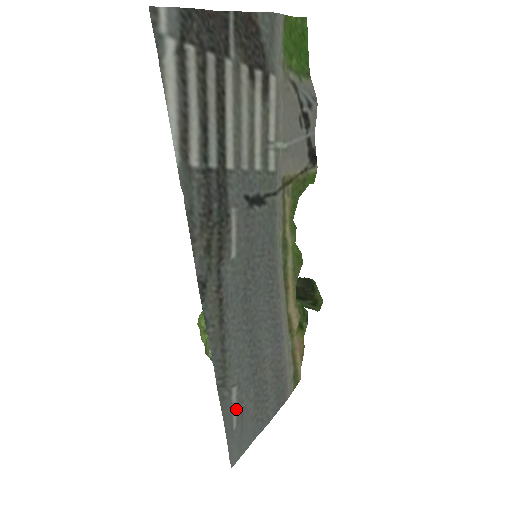
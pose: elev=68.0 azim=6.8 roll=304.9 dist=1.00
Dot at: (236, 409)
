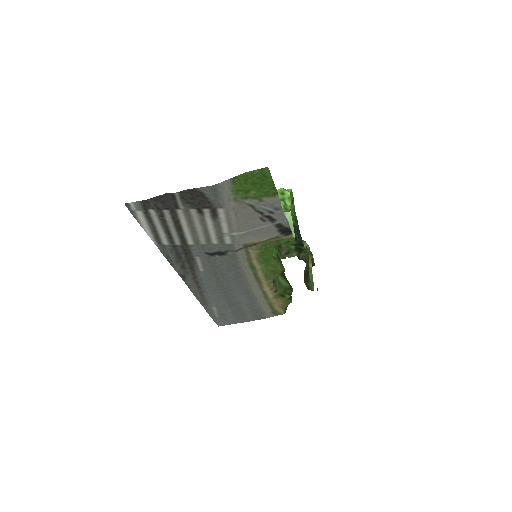
Dot at: (217, 312)
